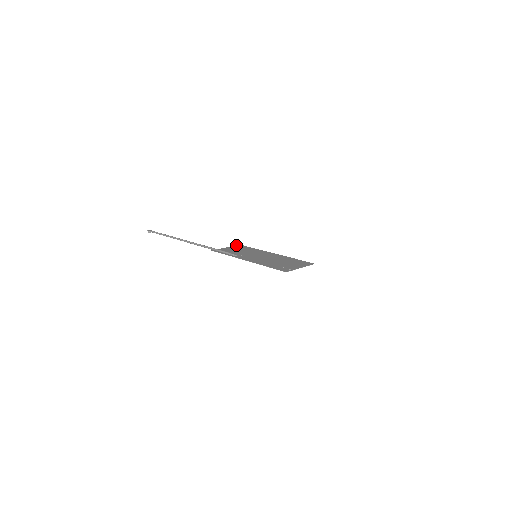
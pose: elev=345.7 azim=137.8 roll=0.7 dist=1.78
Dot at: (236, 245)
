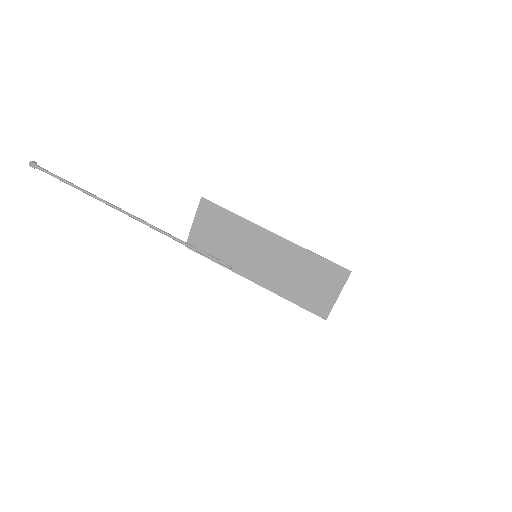
Dot at: (199, 205)
